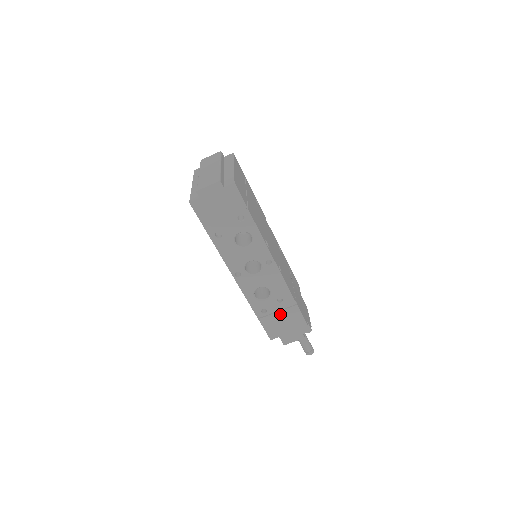
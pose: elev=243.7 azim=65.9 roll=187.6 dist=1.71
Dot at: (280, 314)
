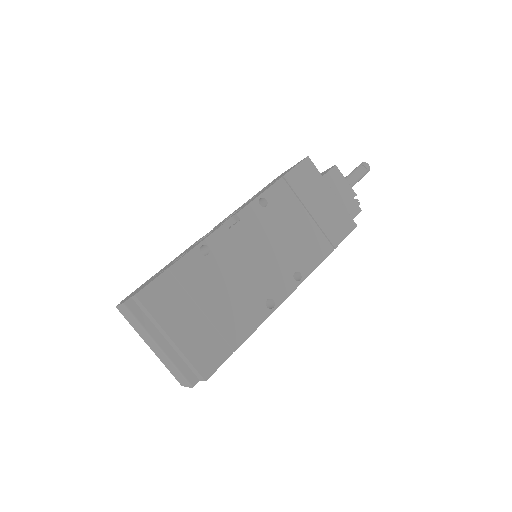
Dot at: occluded
